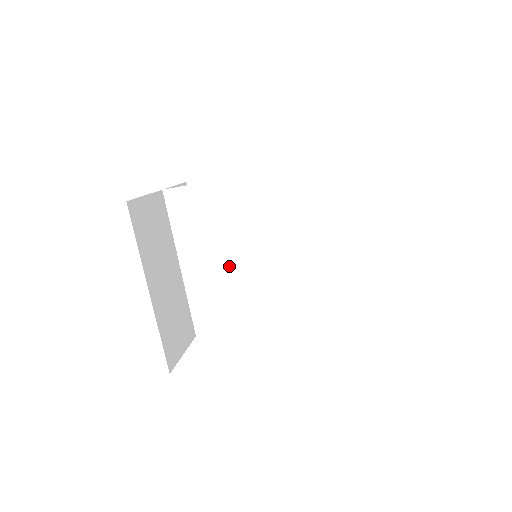
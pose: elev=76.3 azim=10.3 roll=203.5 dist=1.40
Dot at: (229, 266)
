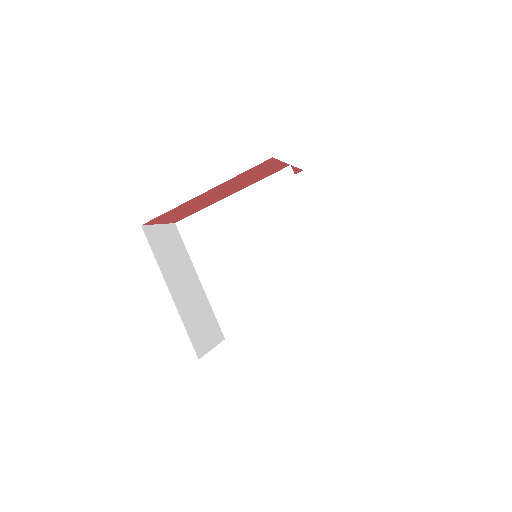
Dot at: (238, 271)
